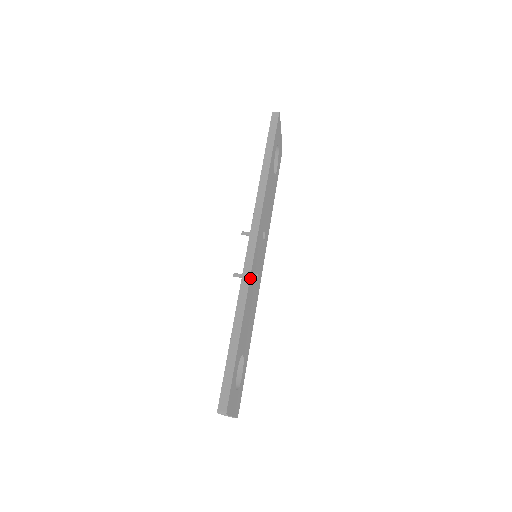
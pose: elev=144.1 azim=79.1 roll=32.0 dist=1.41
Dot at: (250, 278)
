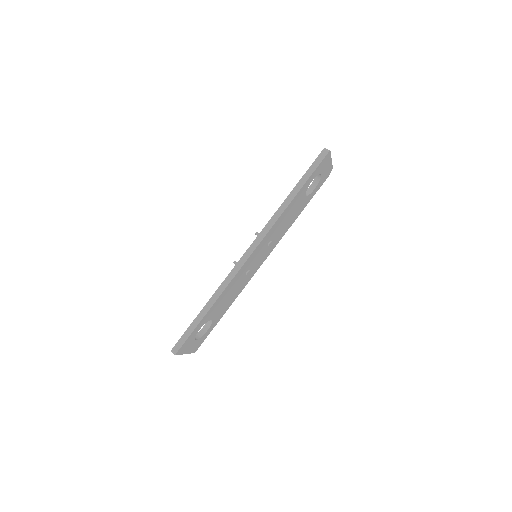
Dot at: (235, 276)
